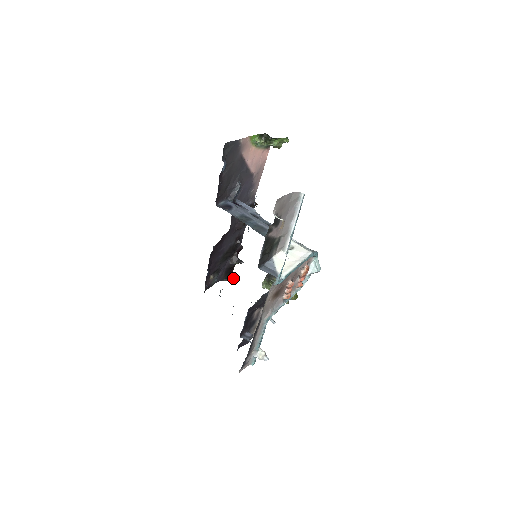
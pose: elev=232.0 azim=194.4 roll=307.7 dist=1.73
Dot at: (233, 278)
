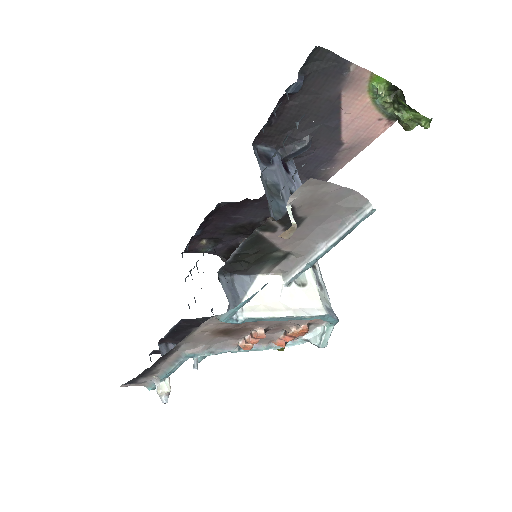
Dot at: occluded
